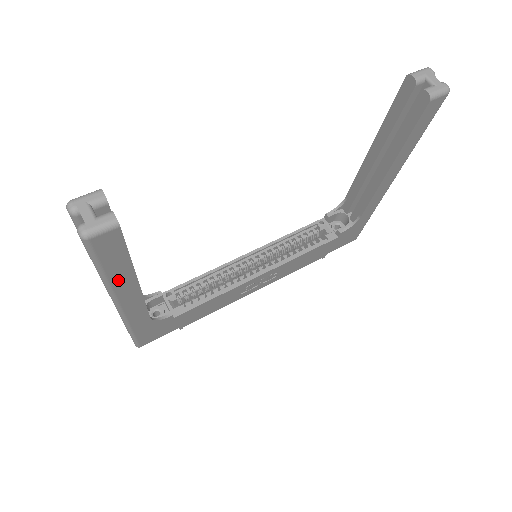
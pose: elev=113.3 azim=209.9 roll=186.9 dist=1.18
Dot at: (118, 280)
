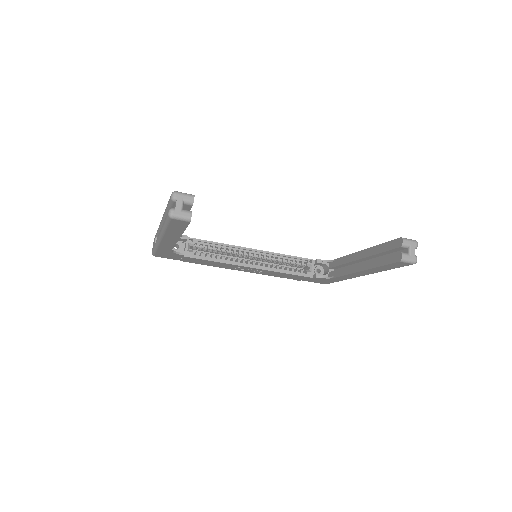
Dot at: (170, 233)
